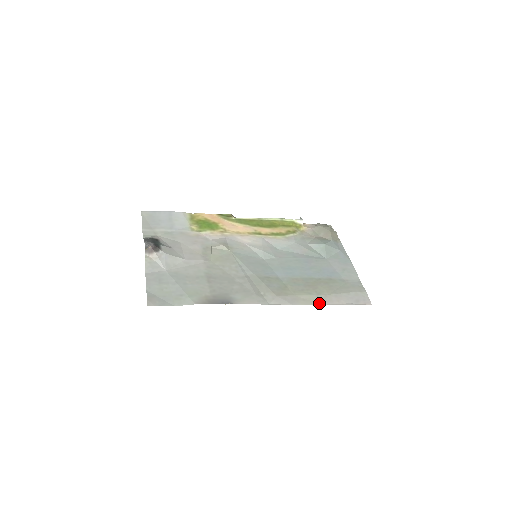
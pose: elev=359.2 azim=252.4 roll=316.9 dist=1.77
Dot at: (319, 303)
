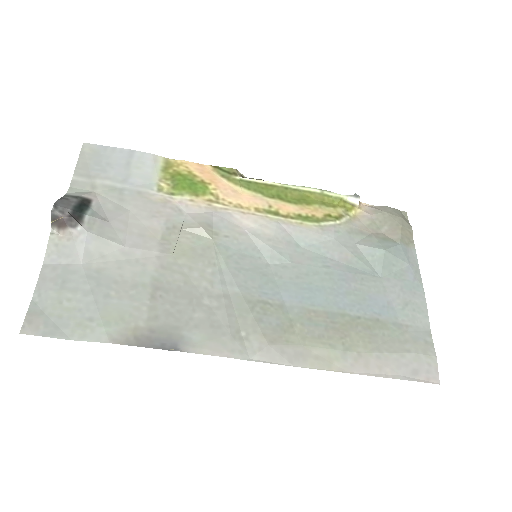
Dot at: (343, 368)
